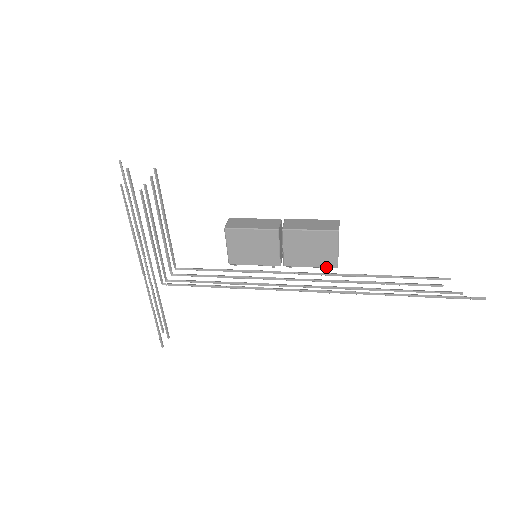
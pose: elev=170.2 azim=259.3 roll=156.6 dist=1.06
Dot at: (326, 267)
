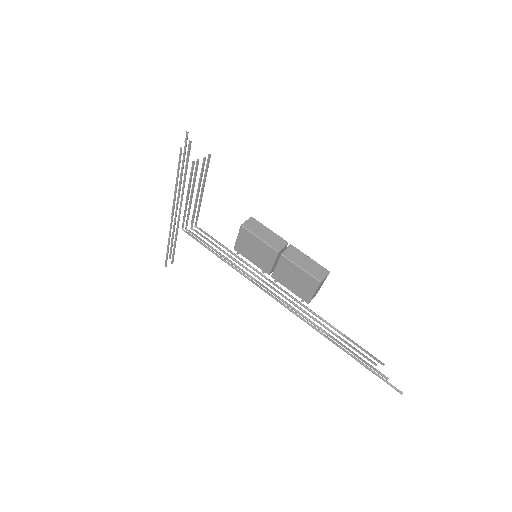
Dot at: occluded
